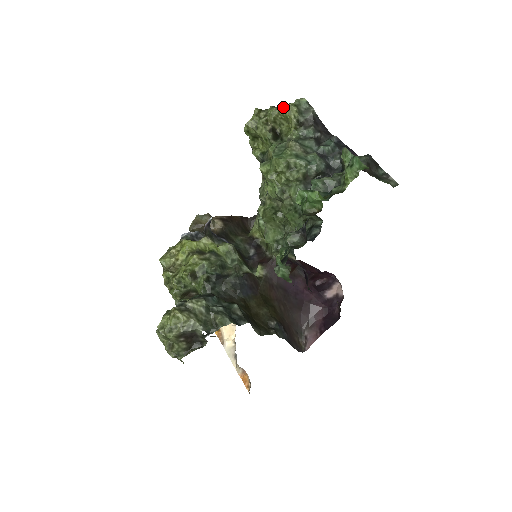
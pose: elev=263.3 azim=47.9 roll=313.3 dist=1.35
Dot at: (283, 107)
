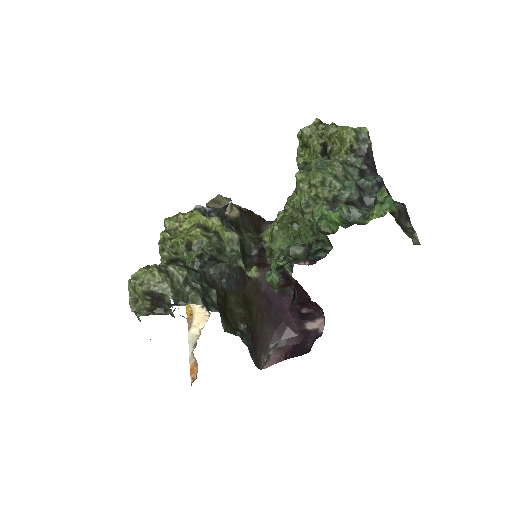
Dot at: (343, 127)
